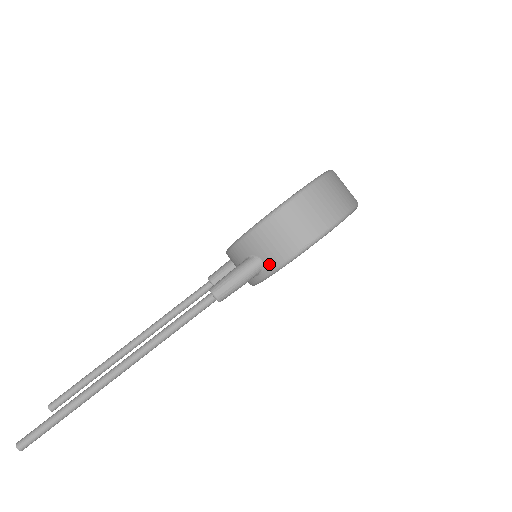
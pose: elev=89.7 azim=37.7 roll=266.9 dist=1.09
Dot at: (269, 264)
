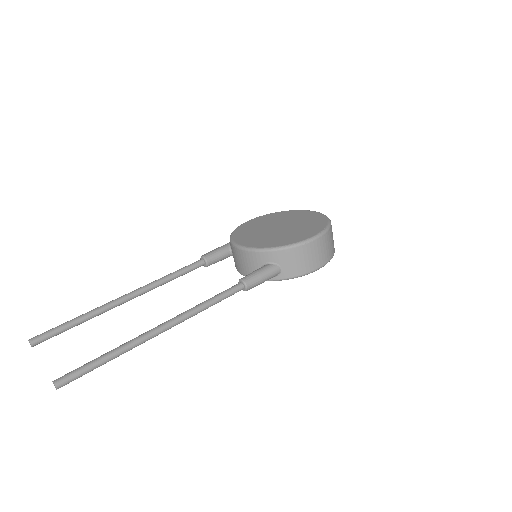
Dot at: (286, 274)
